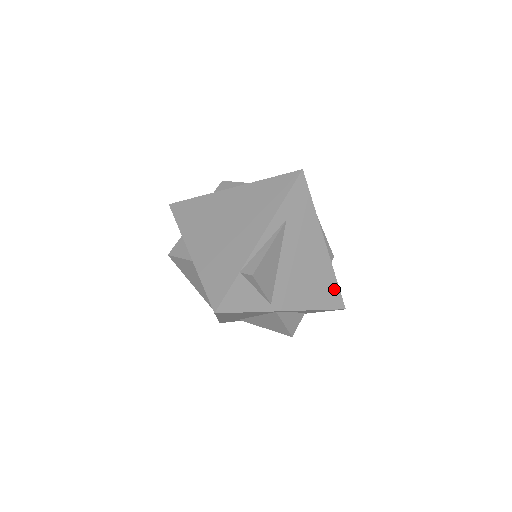
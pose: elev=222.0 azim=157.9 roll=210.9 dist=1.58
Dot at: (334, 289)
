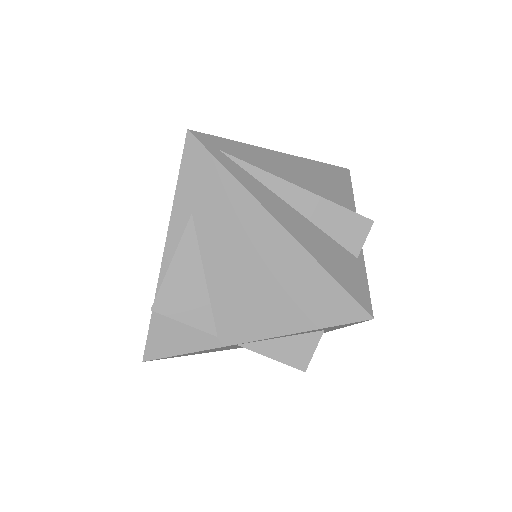
Dot at: (330, 290)
